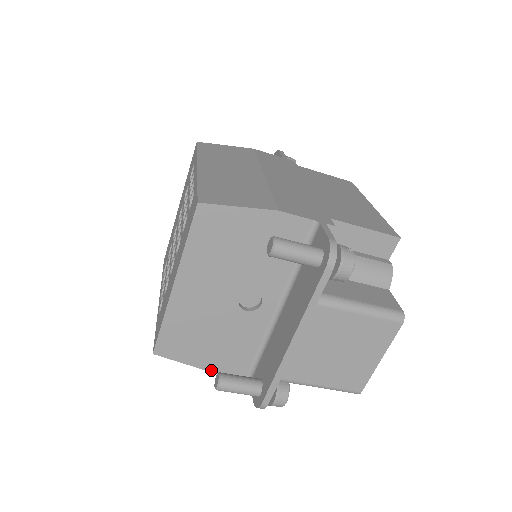
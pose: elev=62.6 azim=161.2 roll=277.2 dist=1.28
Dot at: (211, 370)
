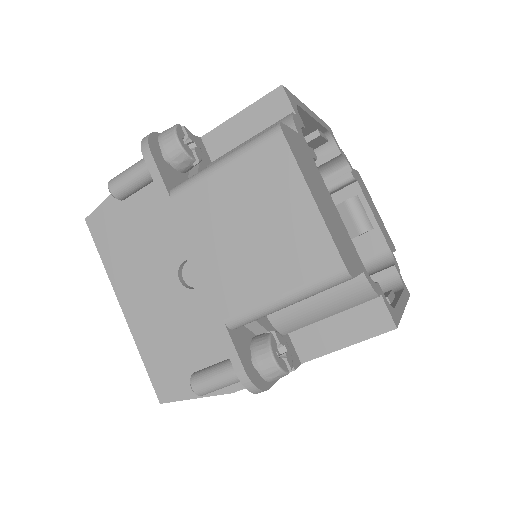
Dot at: (226, 391)
